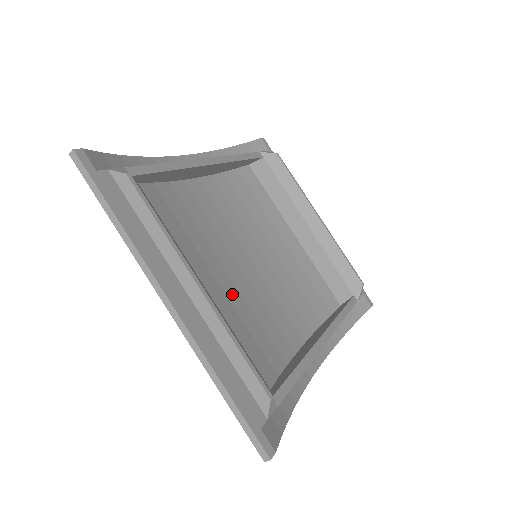
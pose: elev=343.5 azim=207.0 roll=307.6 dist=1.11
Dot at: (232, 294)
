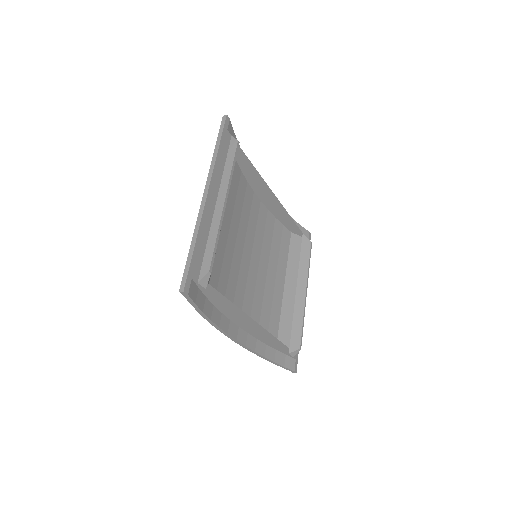
Dot at: (230, 246)
